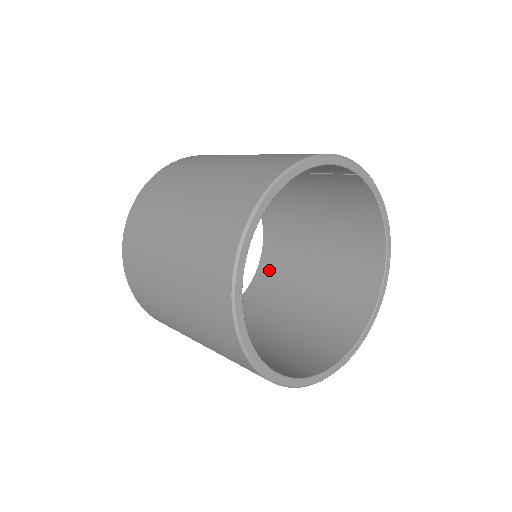
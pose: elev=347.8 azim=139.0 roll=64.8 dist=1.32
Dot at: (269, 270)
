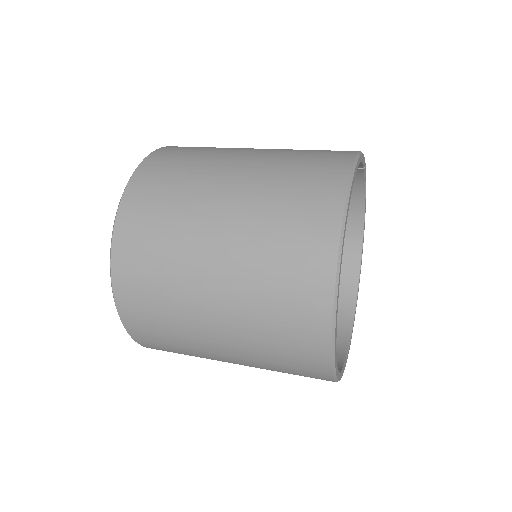
Dot at: occluded
